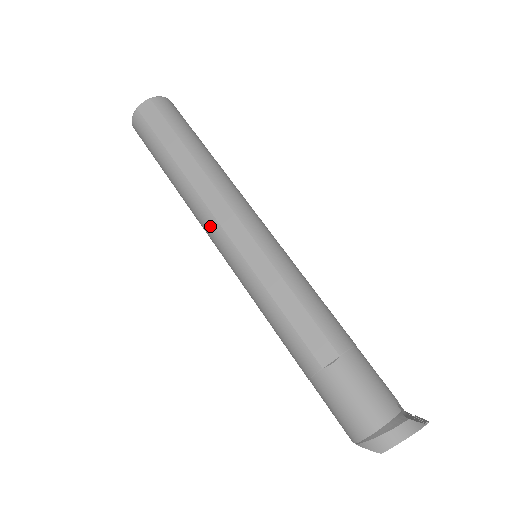
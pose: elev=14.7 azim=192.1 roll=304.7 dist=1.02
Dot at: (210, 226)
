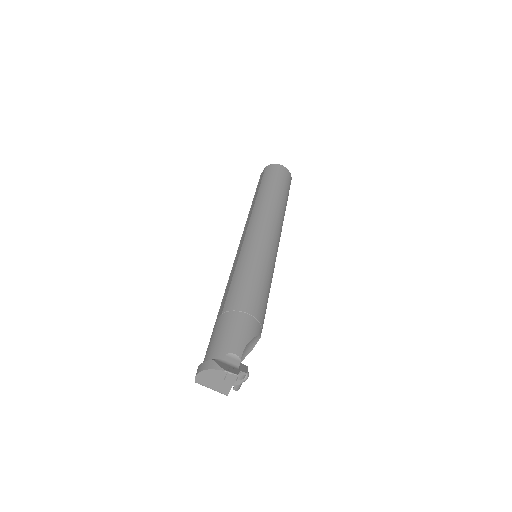
Dot at: occluded
